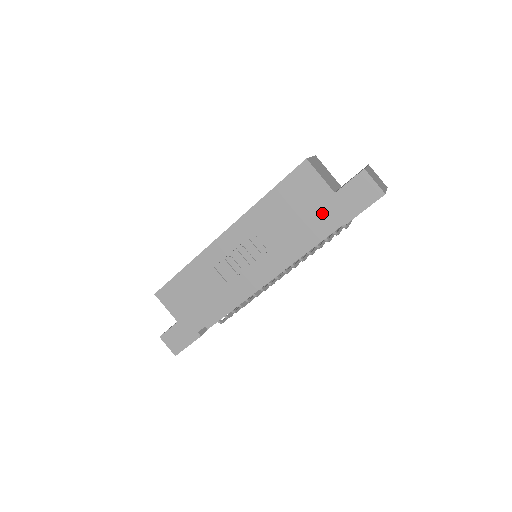
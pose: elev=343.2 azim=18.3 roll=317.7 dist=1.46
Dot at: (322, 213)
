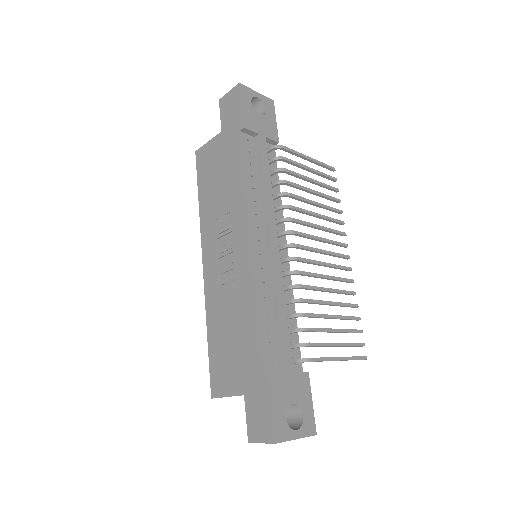
Dot at: (228, 148)
